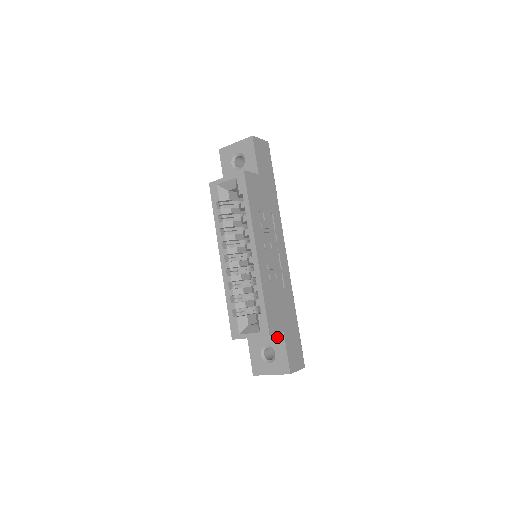
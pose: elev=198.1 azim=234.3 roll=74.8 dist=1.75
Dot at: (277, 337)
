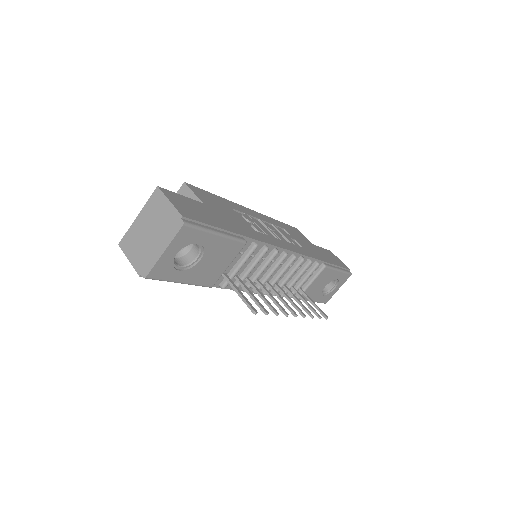
Dot at: occluded
